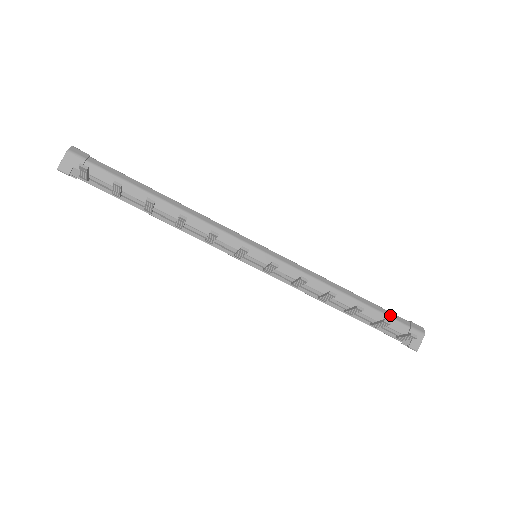
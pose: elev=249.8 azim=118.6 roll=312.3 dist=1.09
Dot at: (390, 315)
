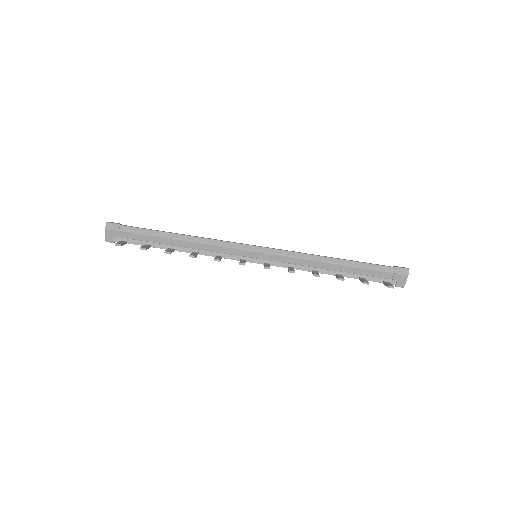
Dot at: (375, 268)
